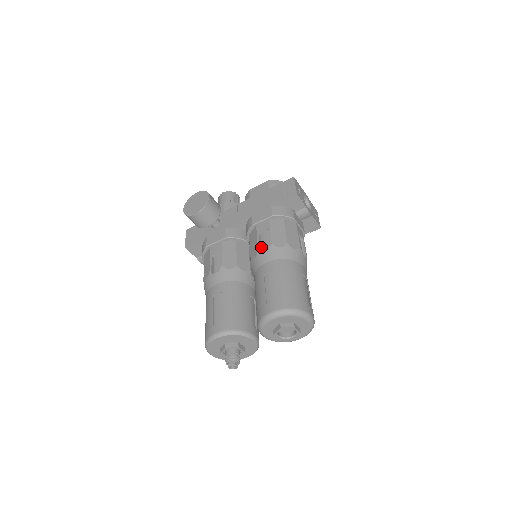
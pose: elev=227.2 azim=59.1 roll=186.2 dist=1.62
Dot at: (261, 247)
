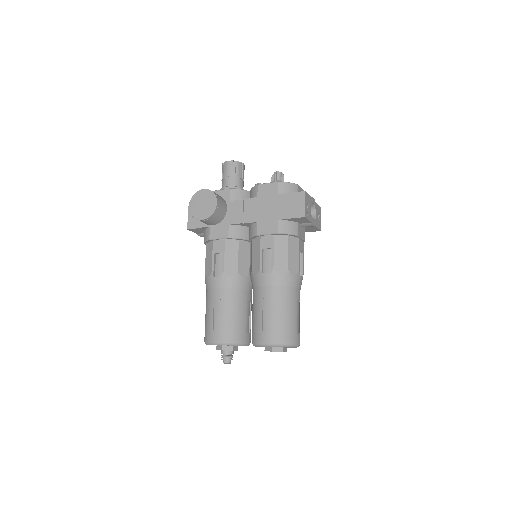
Dot at: (263, 265)
